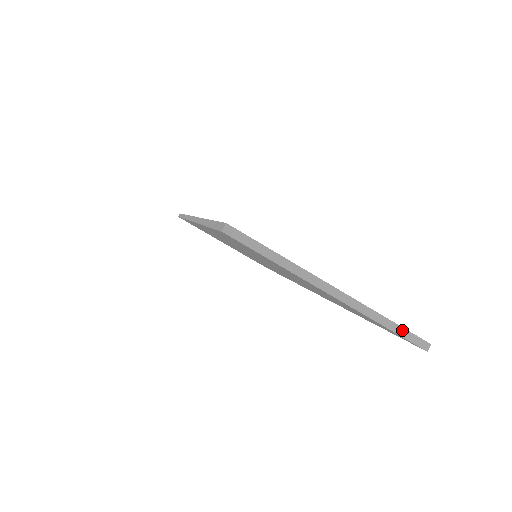
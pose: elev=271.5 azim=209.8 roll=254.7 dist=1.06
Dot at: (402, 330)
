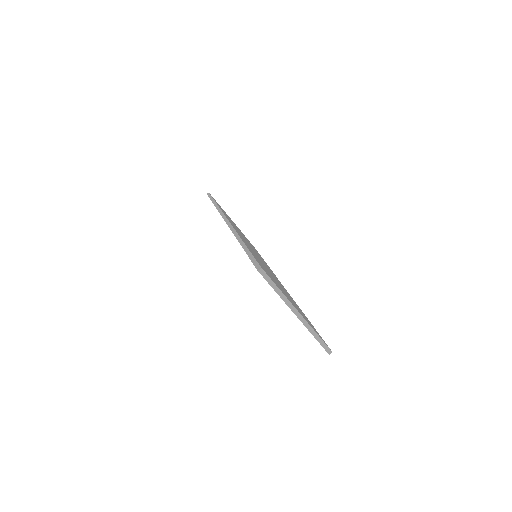
Dot at: (322, 341)
